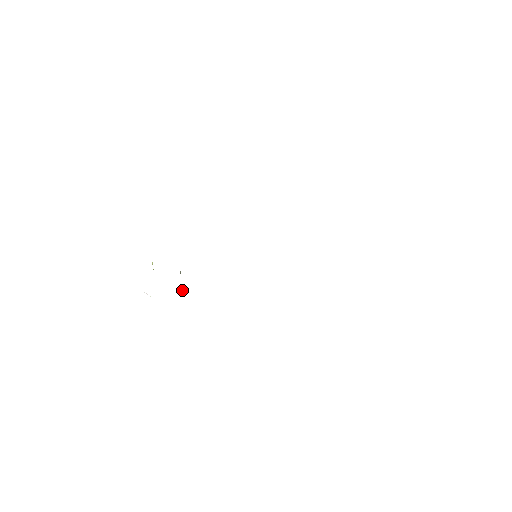
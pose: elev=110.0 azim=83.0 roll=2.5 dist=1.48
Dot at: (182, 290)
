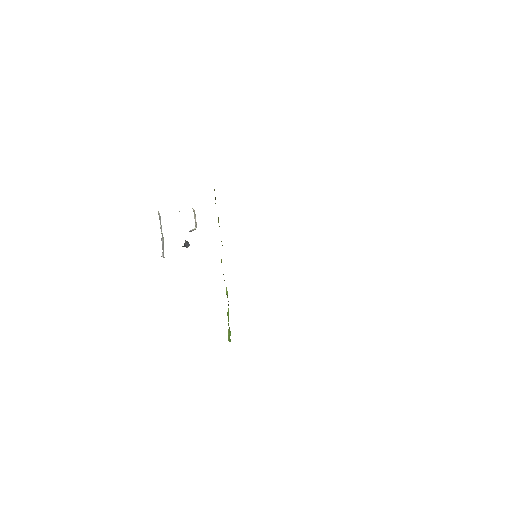
Dot at: (186, 243)
